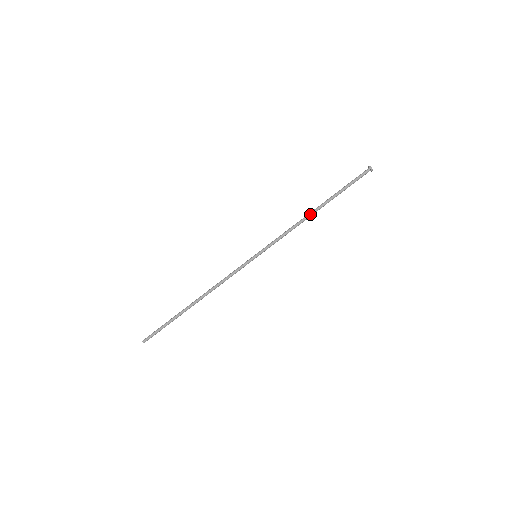
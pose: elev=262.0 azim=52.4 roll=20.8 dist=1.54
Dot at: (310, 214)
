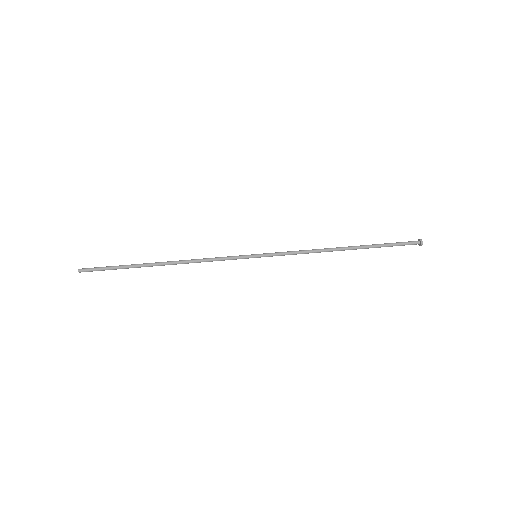
Dot at: (336, 248)
